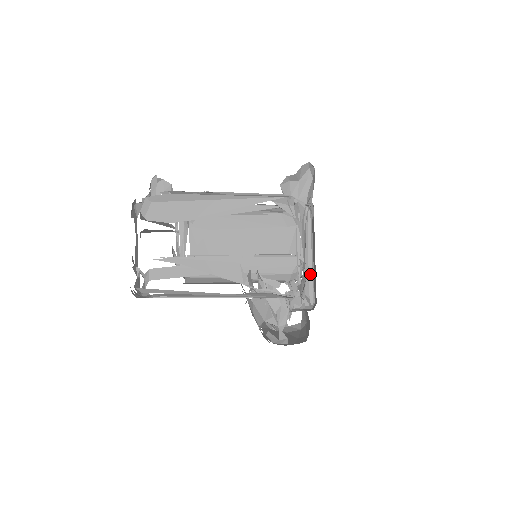
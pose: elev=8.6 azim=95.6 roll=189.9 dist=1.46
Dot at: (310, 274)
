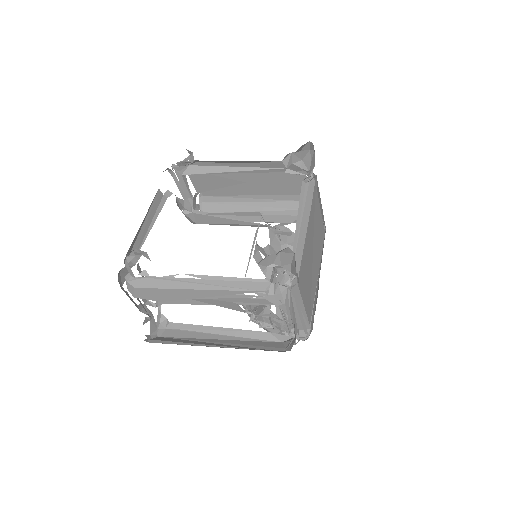
Dot at: (302, 321)
